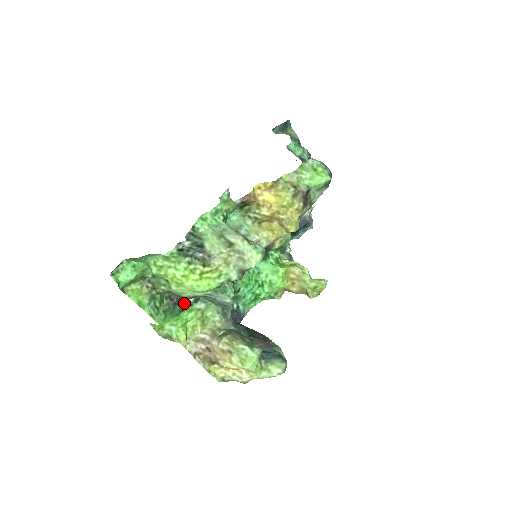
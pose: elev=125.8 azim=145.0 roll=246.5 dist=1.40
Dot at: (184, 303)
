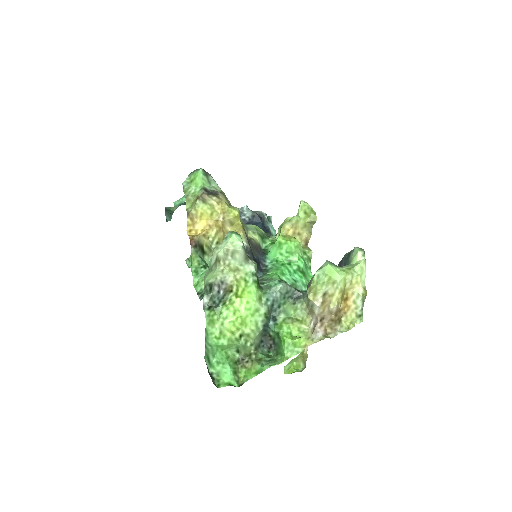
Dot at: (273, 331)
